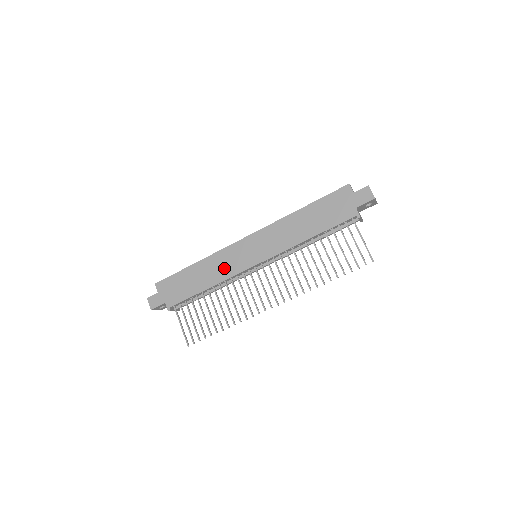
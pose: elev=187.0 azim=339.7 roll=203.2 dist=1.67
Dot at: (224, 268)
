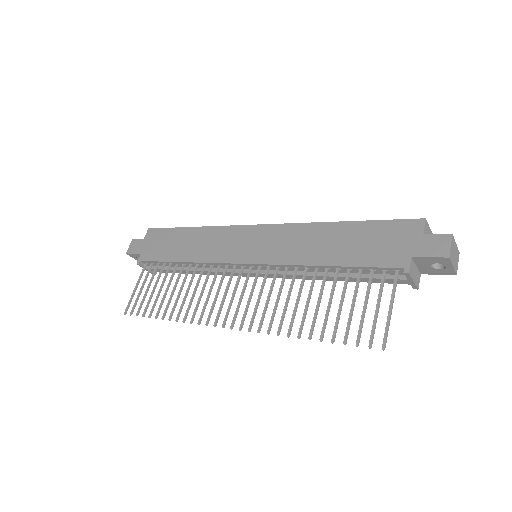
Dot at: (213, 248)
